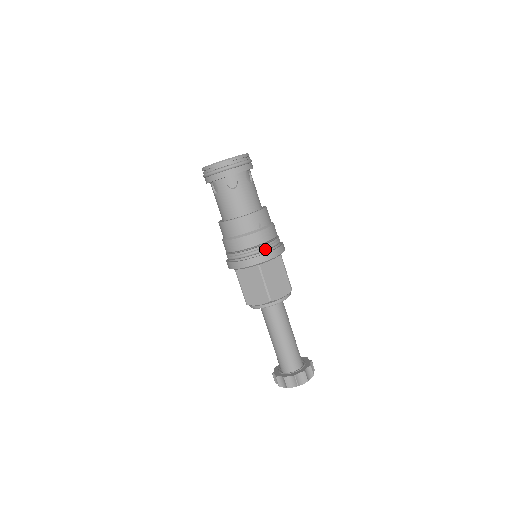
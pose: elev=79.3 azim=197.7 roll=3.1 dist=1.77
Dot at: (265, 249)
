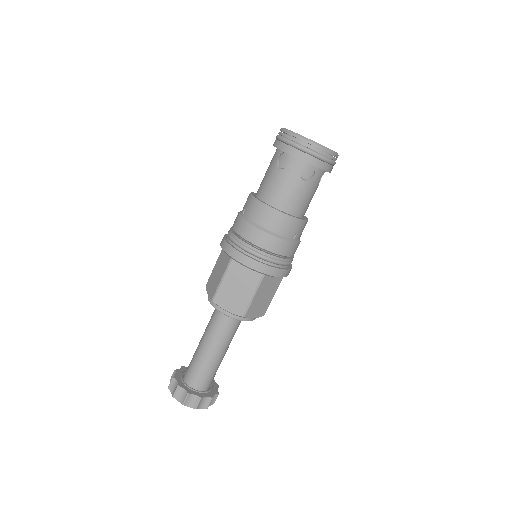
Dot at: (282, 263)
